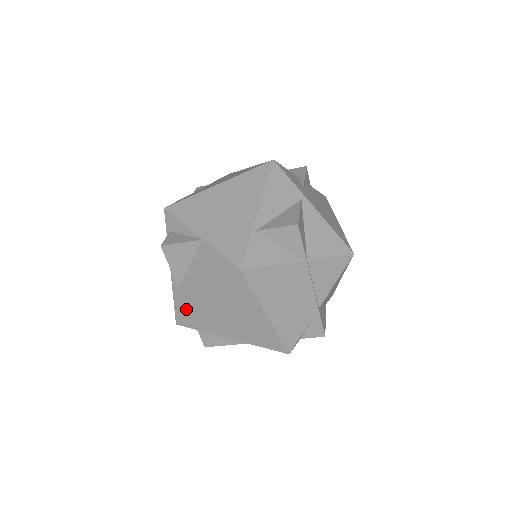
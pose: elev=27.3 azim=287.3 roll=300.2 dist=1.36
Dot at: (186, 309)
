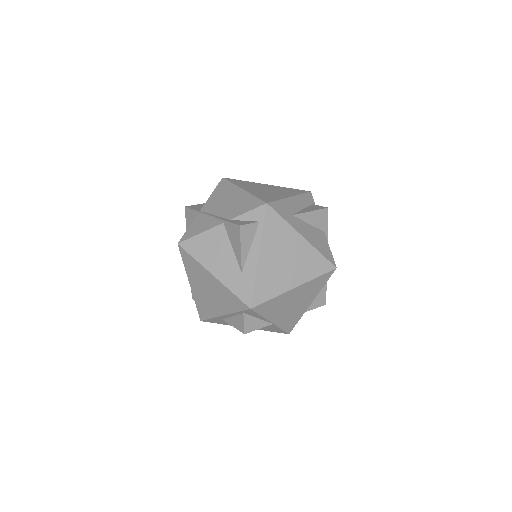
Dot at: (220, 323)
